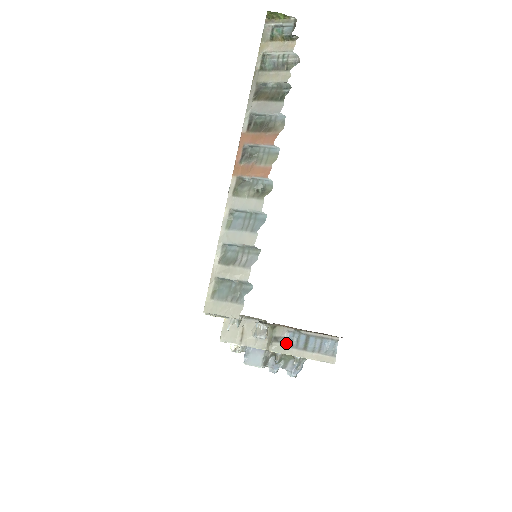
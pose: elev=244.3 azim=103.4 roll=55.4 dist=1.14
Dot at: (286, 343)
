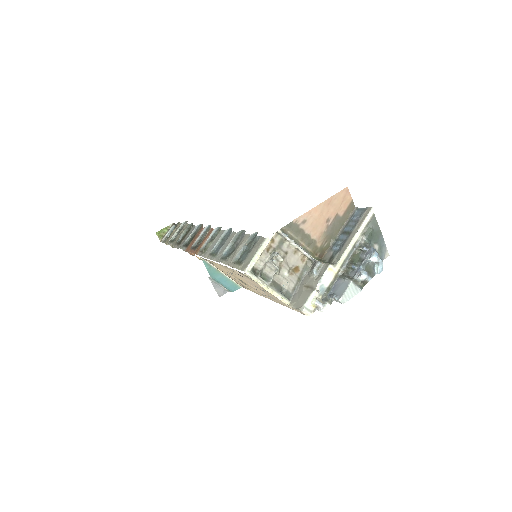
Dot at: (338, 251)
